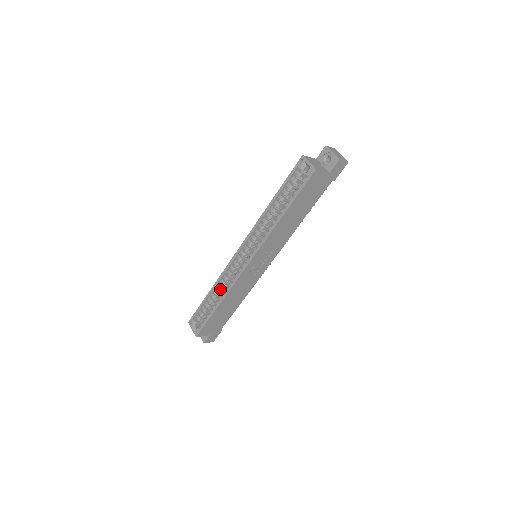
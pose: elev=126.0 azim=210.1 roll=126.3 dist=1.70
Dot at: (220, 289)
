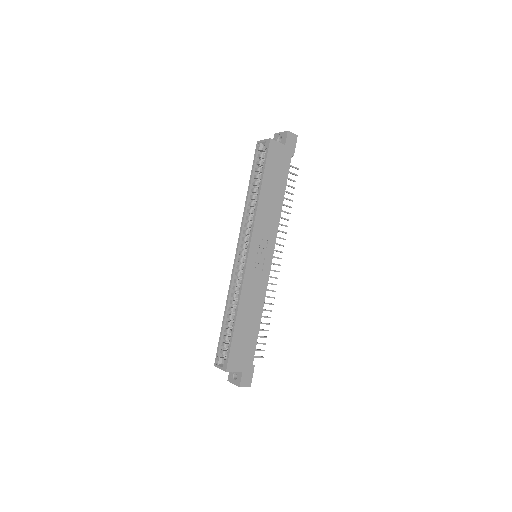
Dot at: occluded
